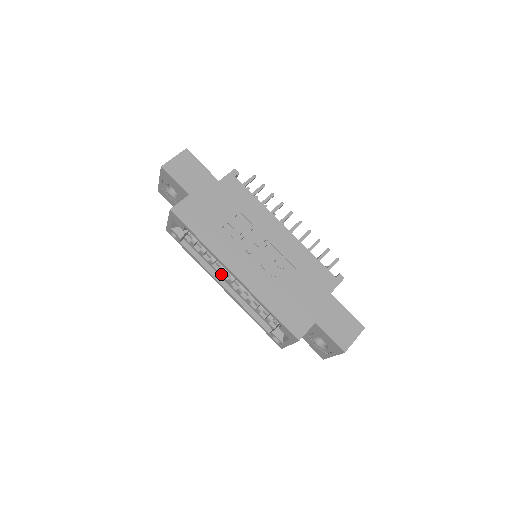
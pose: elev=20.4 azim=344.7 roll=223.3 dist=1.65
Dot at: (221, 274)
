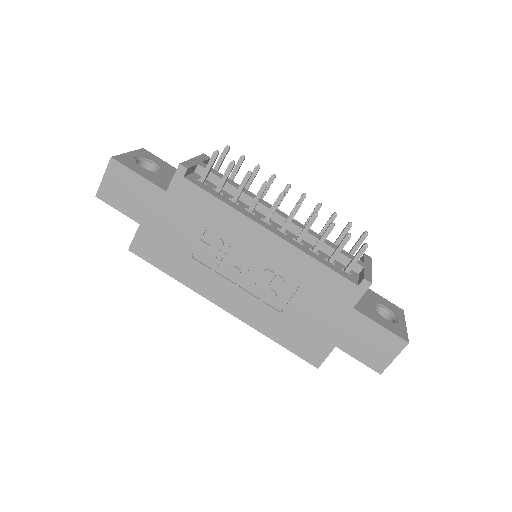
Dot at: occluded
